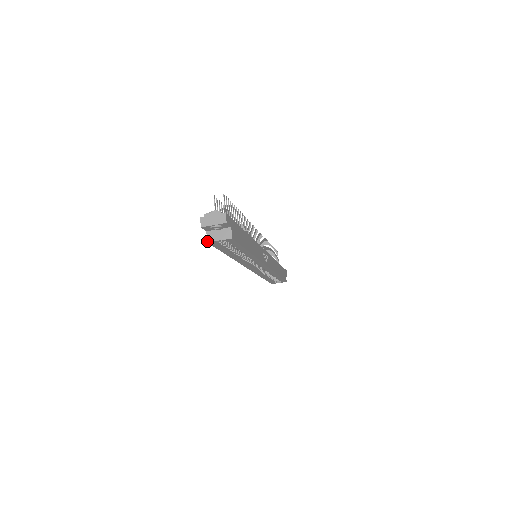
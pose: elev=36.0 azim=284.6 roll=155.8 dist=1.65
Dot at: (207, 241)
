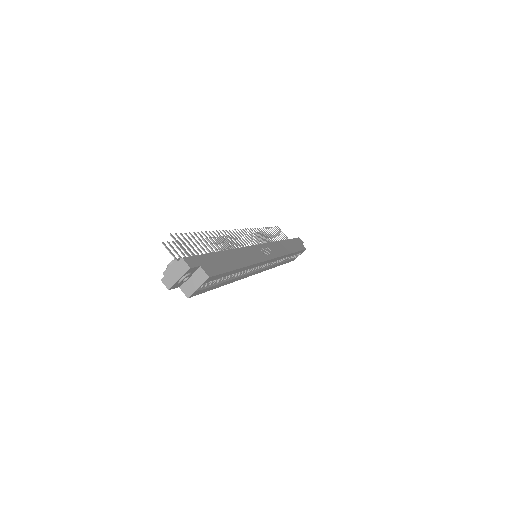
Dot at: (187, 297)
